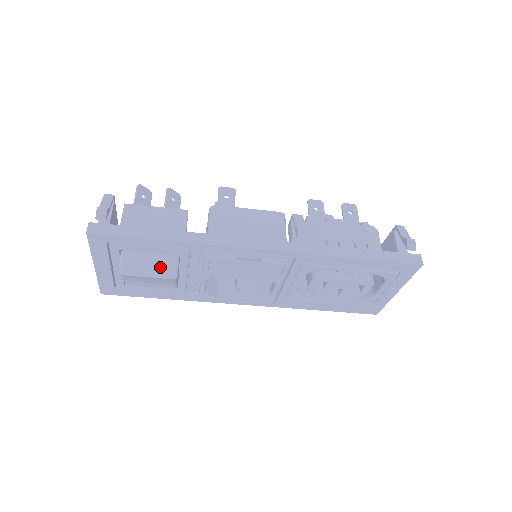
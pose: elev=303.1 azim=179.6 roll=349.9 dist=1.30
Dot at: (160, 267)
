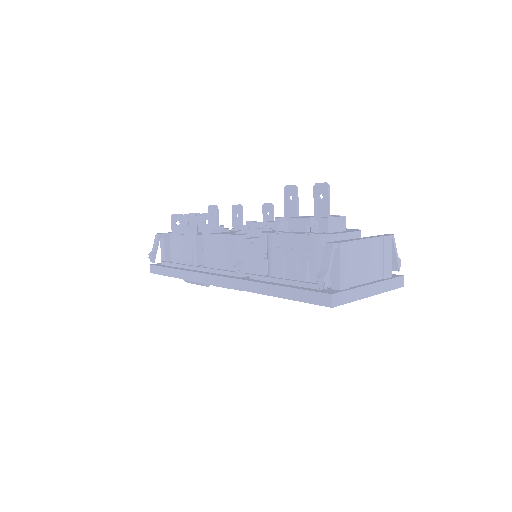
Dot at: occluded
